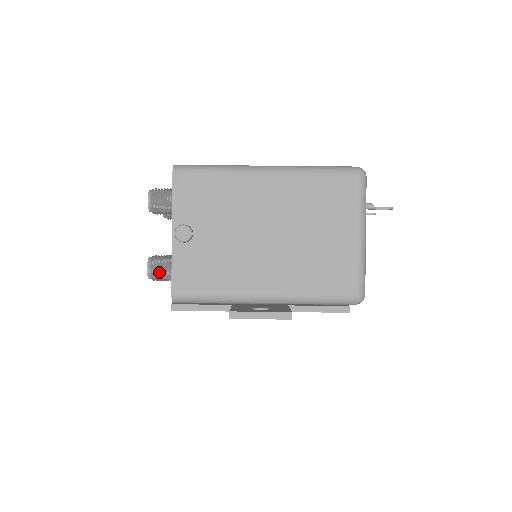
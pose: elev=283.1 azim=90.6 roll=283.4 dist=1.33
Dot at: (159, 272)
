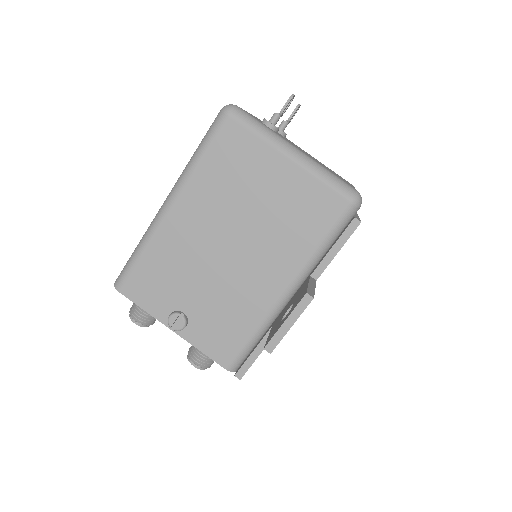
Dot at: (203, 360)
